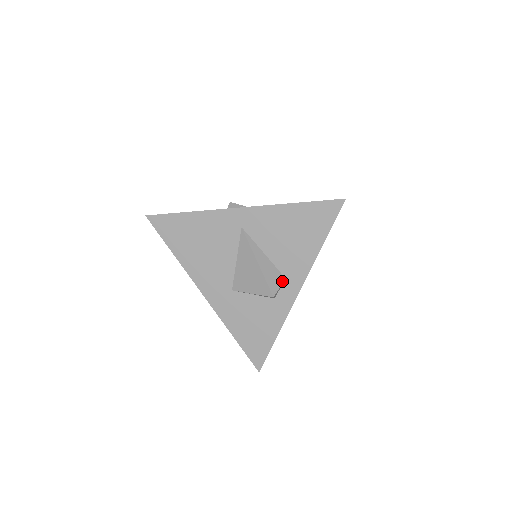
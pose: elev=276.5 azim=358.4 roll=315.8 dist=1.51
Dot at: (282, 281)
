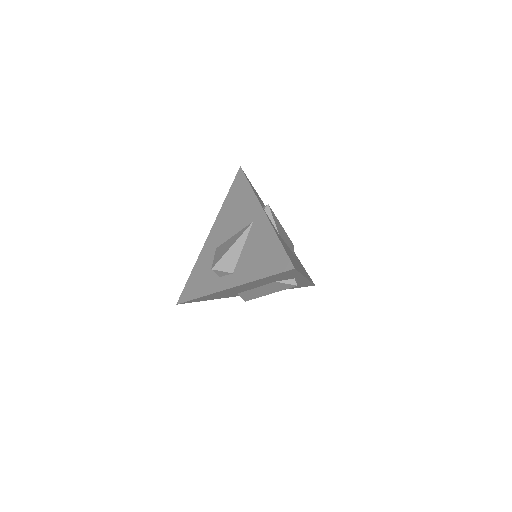
Dot at: (229, 271)
